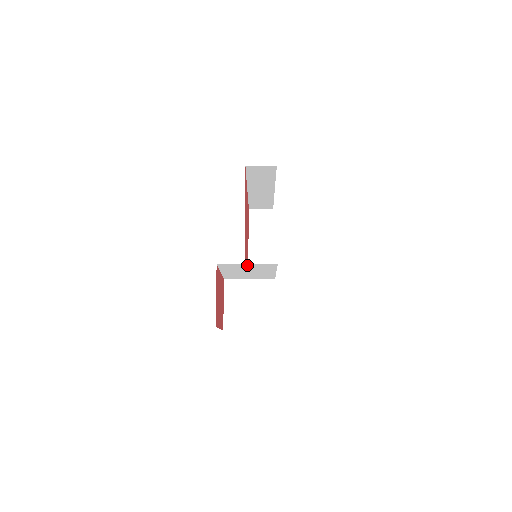
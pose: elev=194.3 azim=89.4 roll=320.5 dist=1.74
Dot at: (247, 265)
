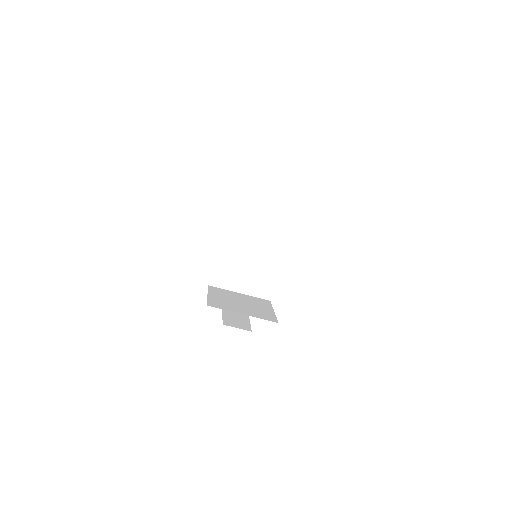
Dot at: (263, 209)
